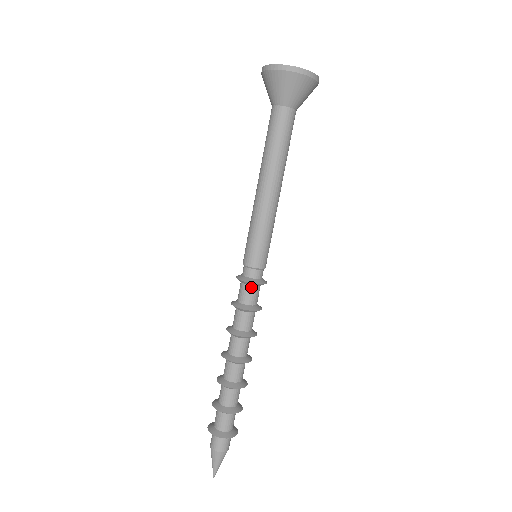
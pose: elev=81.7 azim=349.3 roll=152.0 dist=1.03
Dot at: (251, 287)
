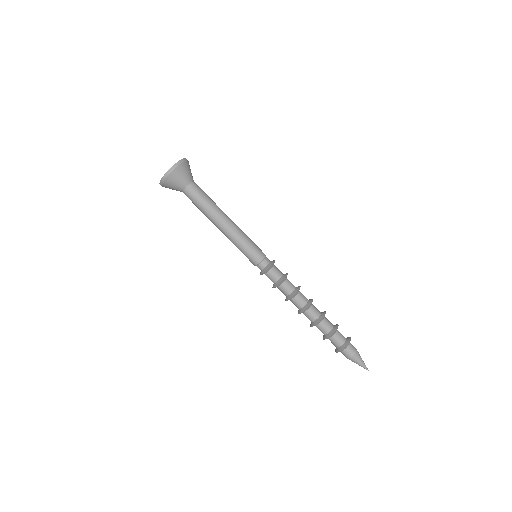
Dot at: (267, 273)
